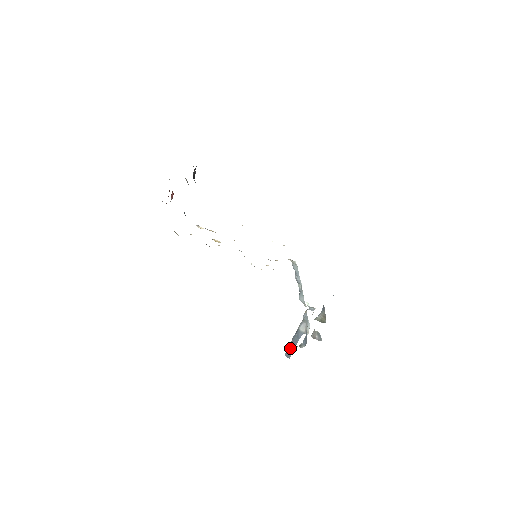
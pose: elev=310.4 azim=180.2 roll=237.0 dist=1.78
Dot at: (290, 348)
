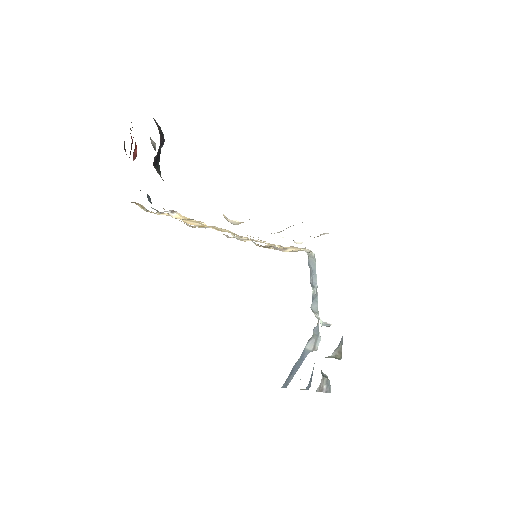
Dot at: (289, 376)
